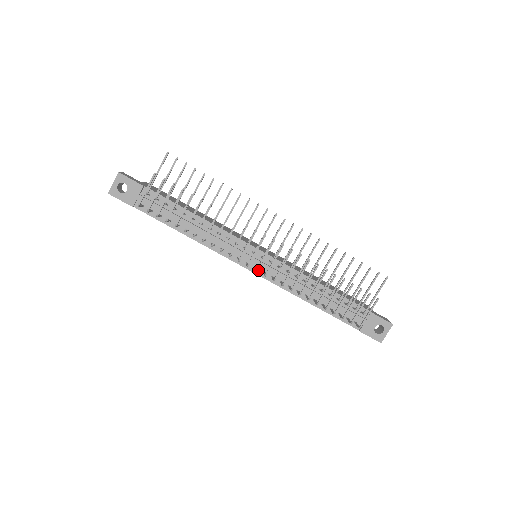
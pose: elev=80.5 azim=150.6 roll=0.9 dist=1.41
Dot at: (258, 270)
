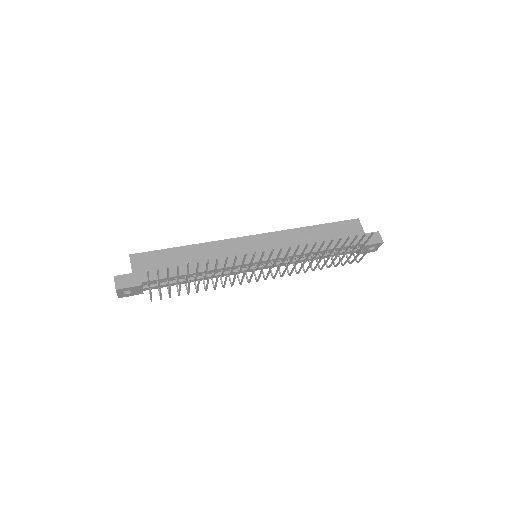
Dot at: (264, 268)
